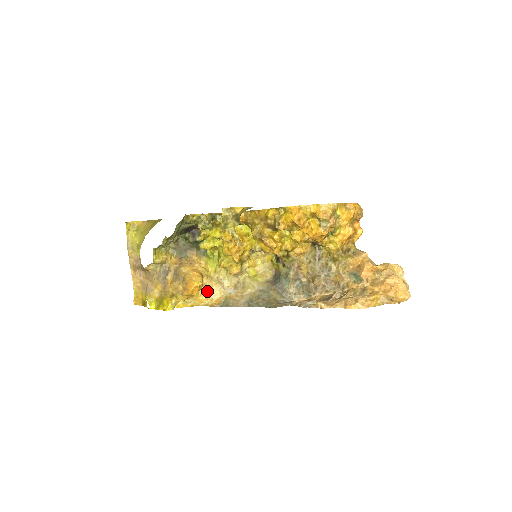
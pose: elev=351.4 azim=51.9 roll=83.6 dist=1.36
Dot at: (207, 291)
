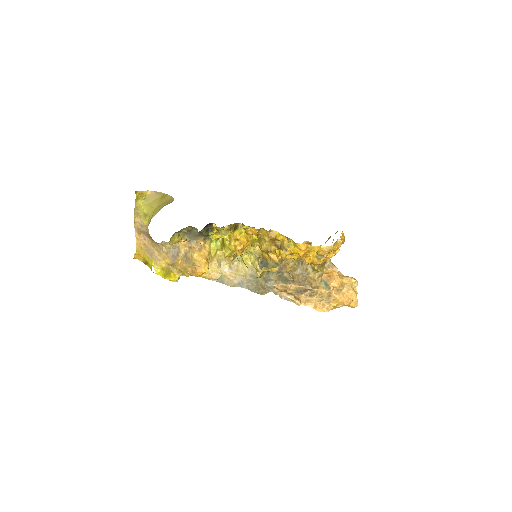
Dot at: occluded
